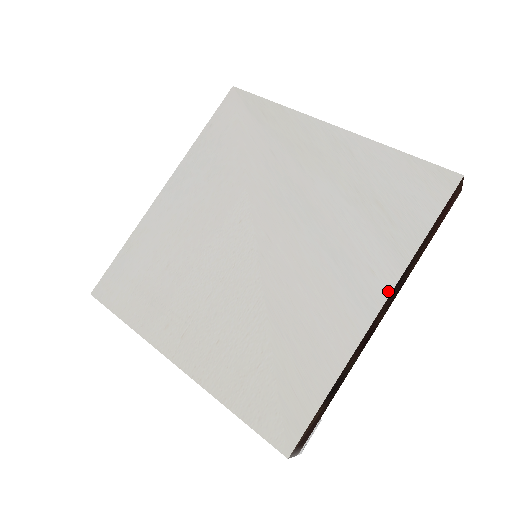
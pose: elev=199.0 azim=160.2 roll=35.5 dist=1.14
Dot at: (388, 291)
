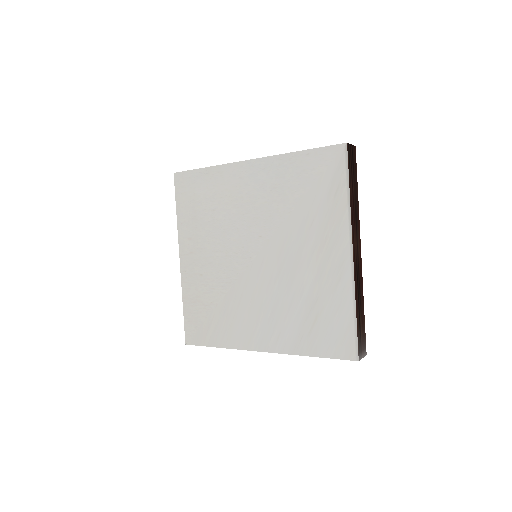
Dot at: (274, 351)
